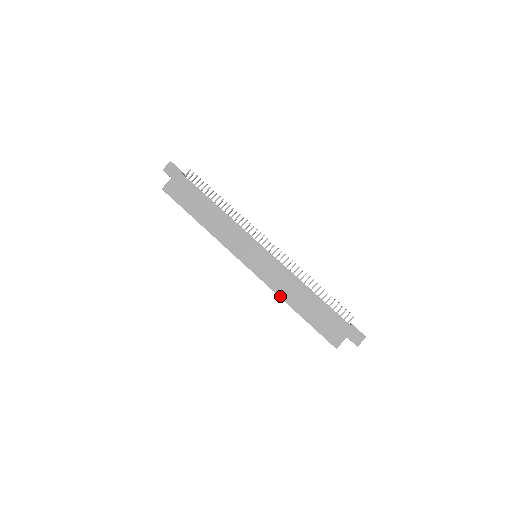
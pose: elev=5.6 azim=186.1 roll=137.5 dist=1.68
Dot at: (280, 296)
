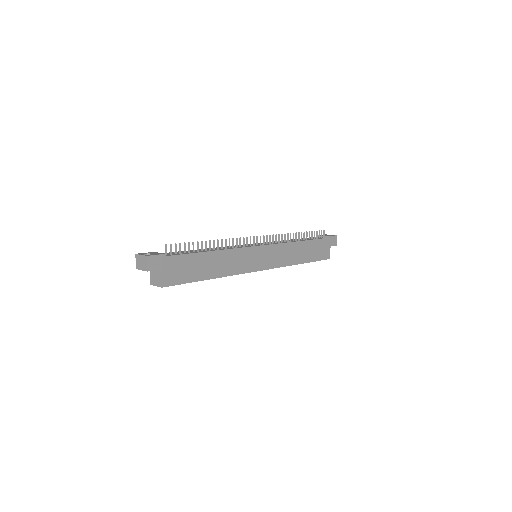
Dot at: (291, 265)
